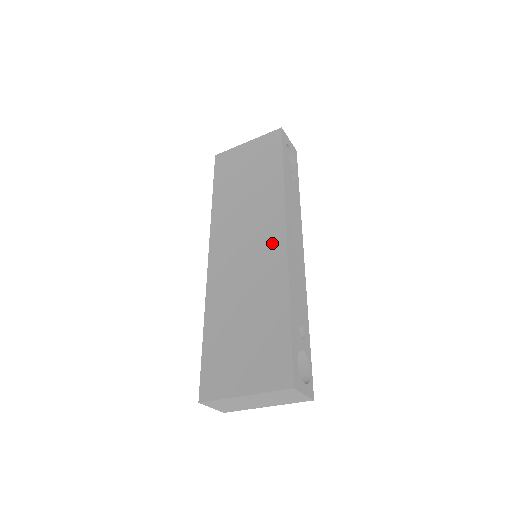
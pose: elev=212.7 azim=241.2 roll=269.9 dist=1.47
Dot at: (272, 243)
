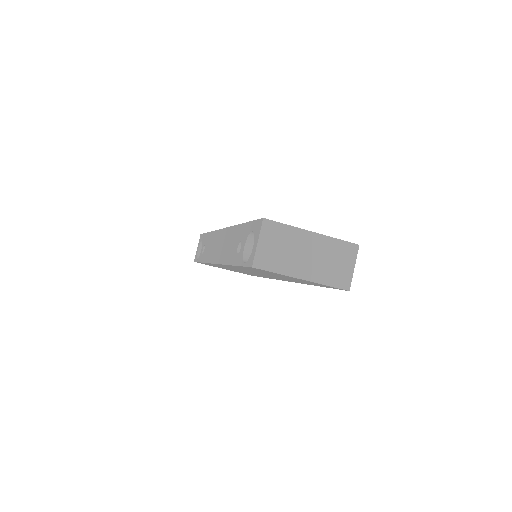
Dot at: occluded
